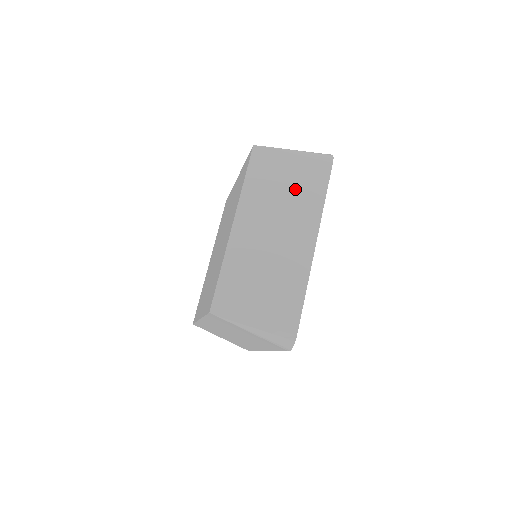
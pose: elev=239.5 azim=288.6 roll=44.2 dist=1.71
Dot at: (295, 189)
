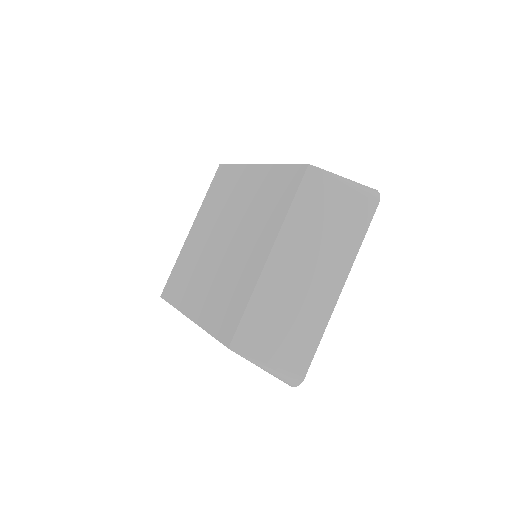
Dot at: (338, 226)
